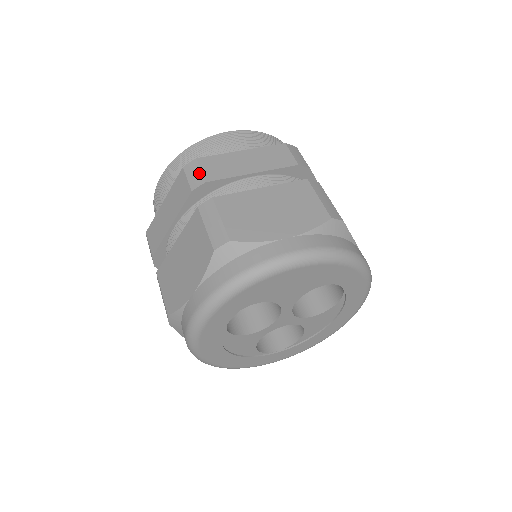
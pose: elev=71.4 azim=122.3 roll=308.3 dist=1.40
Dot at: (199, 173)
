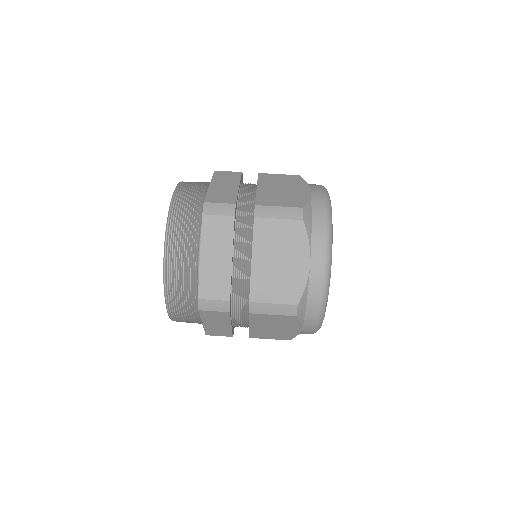
Dot at: (216, 302)
